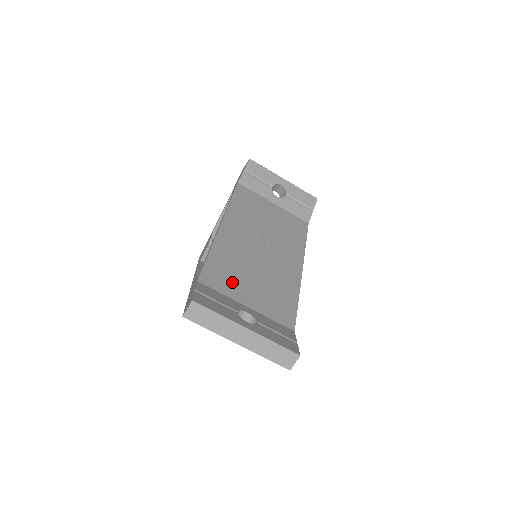
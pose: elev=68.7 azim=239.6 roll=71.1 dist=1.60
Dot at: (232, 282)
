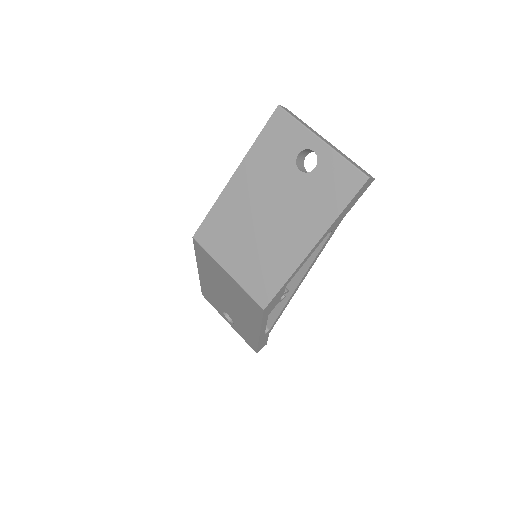
Dot at: occluded
